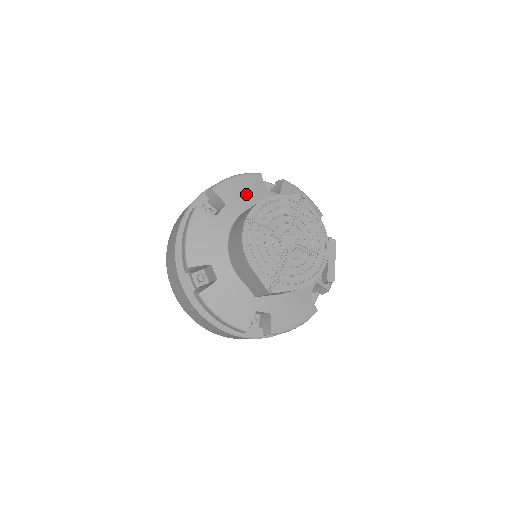
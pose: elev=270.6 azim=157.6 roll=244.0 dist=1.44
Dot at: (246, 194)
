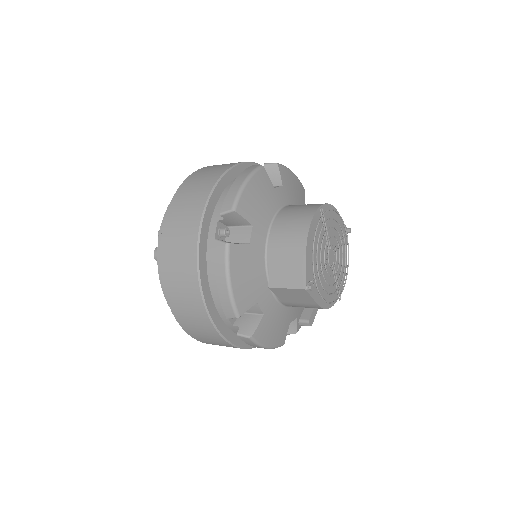
Dot at: (296, 193)
